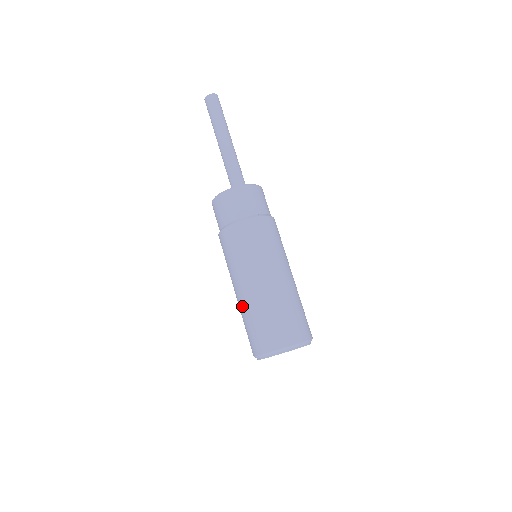
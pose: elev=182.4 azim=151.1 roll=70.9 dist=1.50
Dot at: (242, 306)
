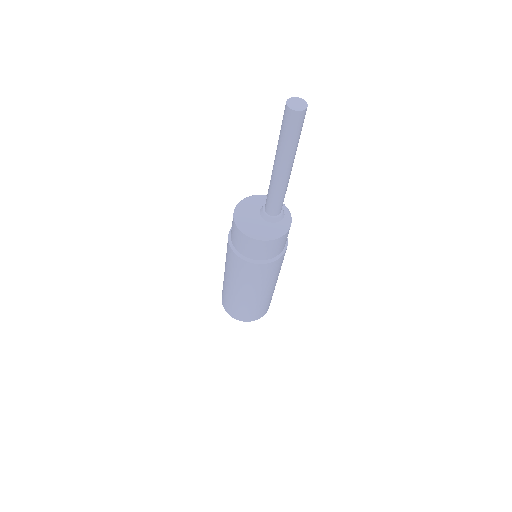
Dot at: occluded
